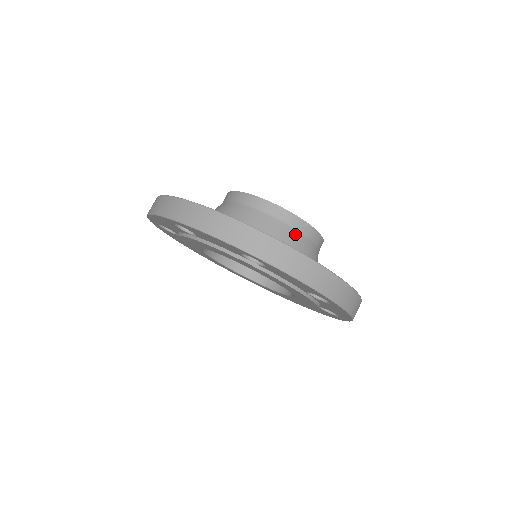
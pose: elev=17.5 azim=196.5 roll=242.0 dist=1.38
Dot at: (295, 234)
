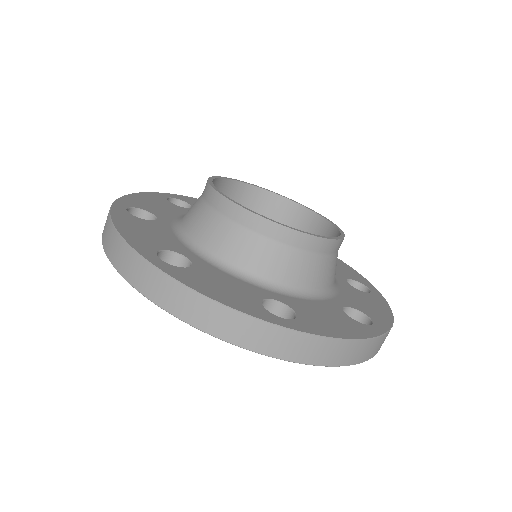
Dot at: (313, 259)
